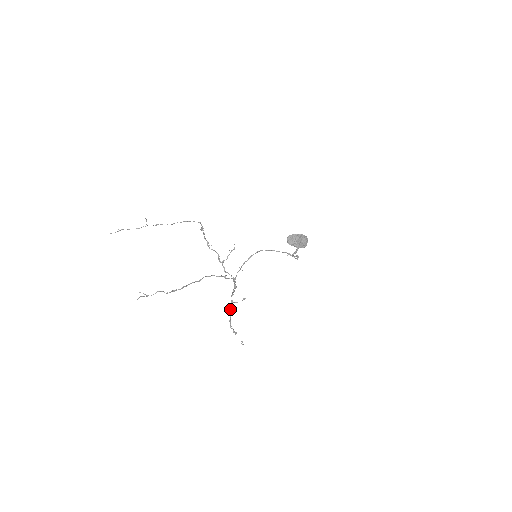
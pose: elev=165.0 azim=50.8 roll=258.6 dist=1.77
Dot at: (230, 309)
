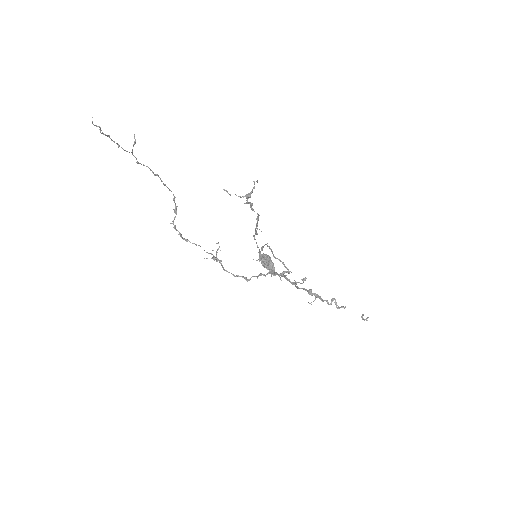
Dot at: occluded
